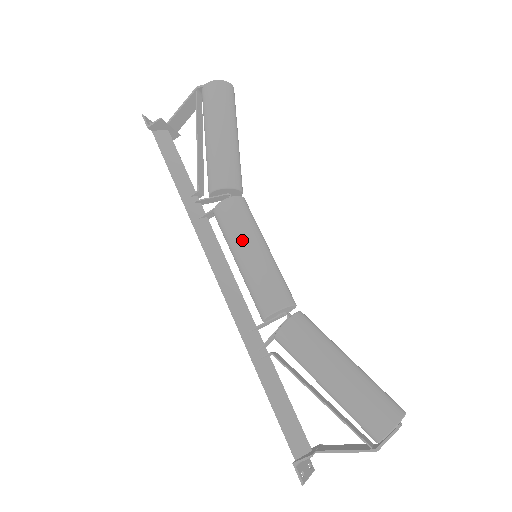
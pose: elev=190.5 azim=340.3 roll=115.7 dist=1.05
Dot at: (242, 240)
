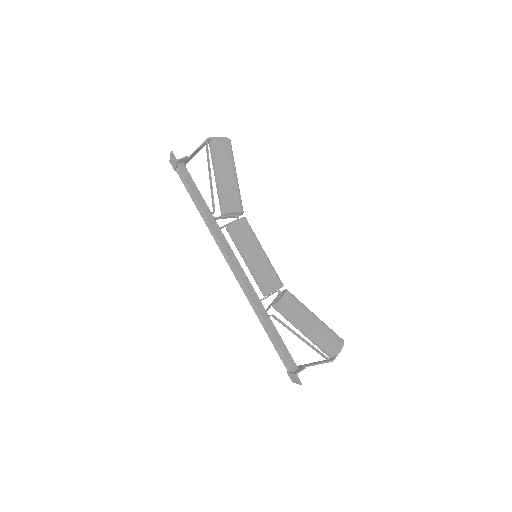
Dot at: (253, 246)
